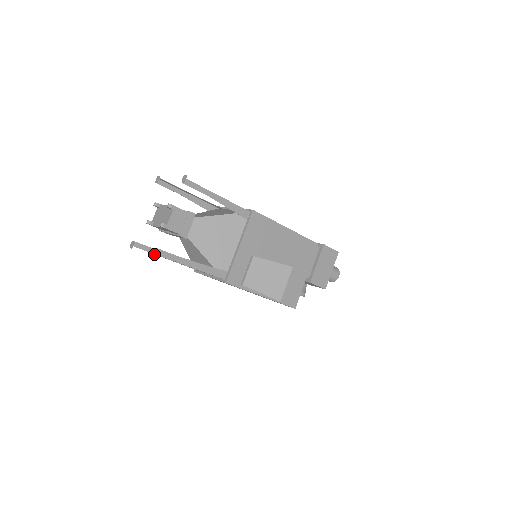
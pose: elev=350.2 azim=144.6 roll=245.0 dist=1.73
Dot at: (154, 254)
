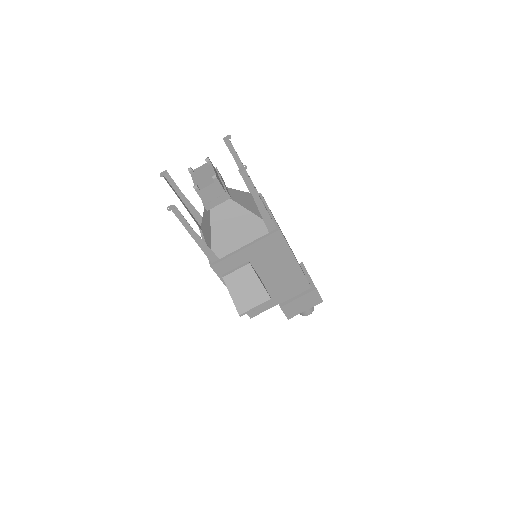
Dot at: (169, 208)
